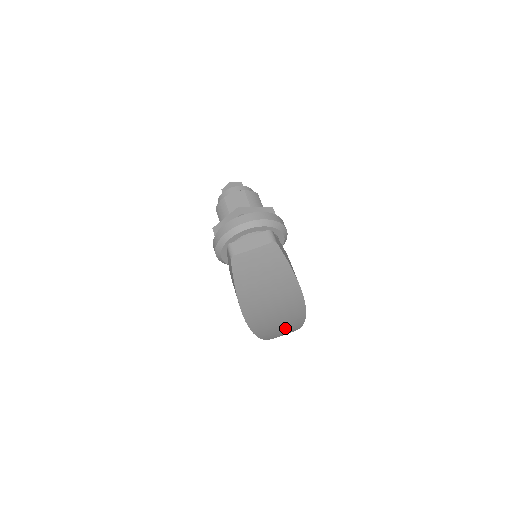
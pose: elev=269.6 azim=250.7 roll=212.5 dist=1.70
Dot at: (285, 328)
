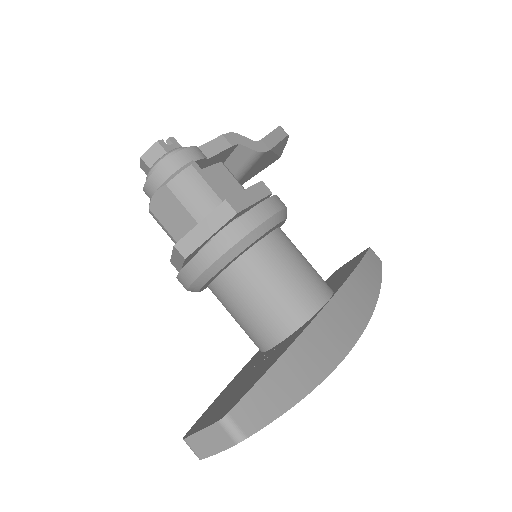
Dot at: occluded
